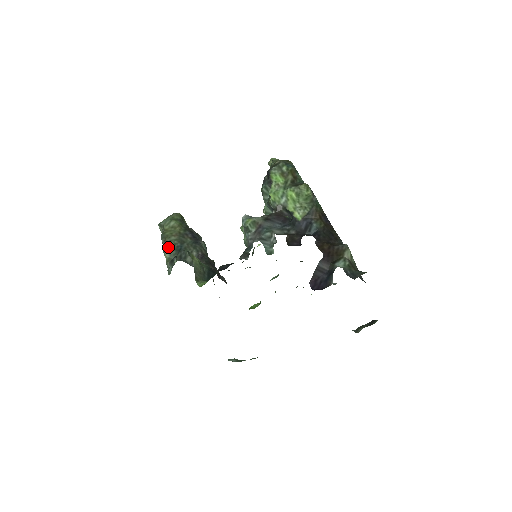
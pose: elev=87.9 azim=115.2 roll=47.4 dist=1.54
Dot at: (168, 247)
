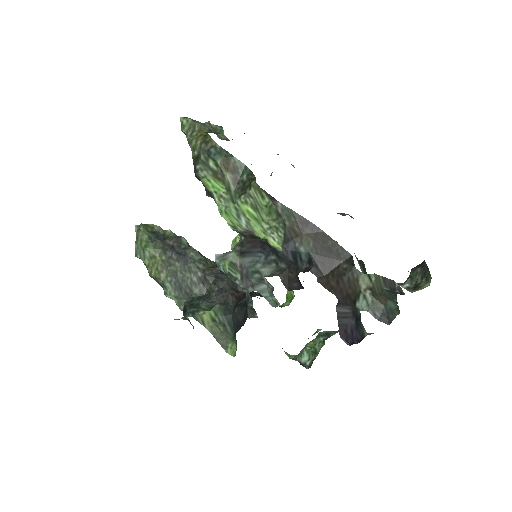
Dot at: (167, 291)
